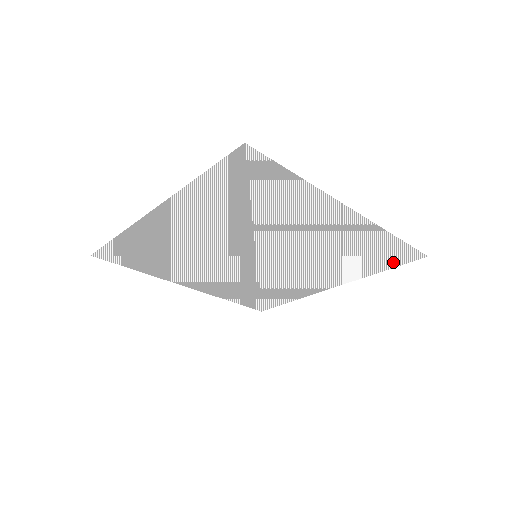
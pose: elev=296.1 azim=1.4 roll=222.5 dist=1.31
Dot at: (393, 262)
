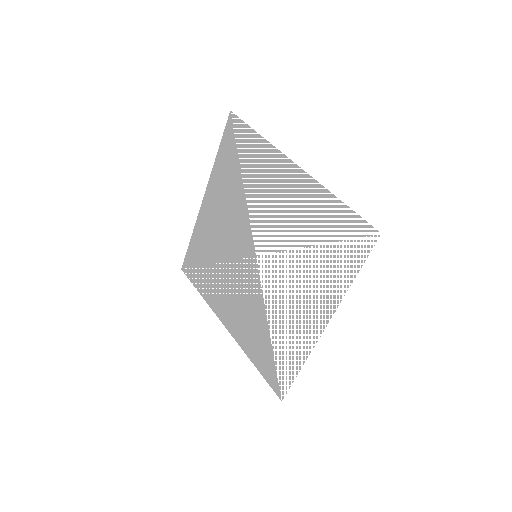
Dot at: (356, 254)
